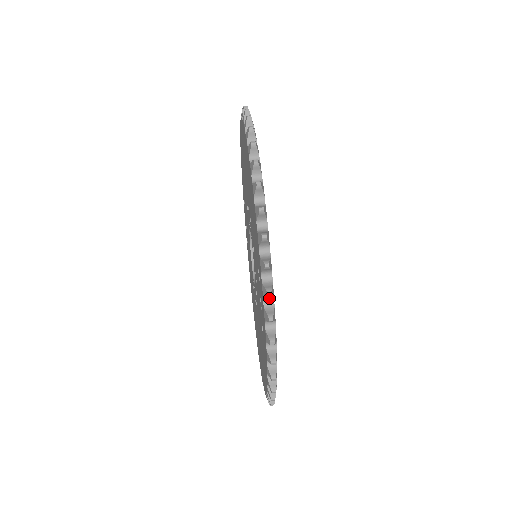
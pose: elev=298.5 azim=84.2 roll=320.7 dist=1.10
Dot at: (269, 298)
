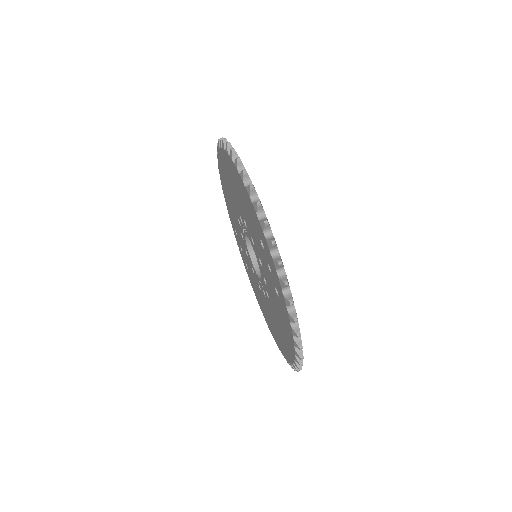
Dot at: (274, 250)
